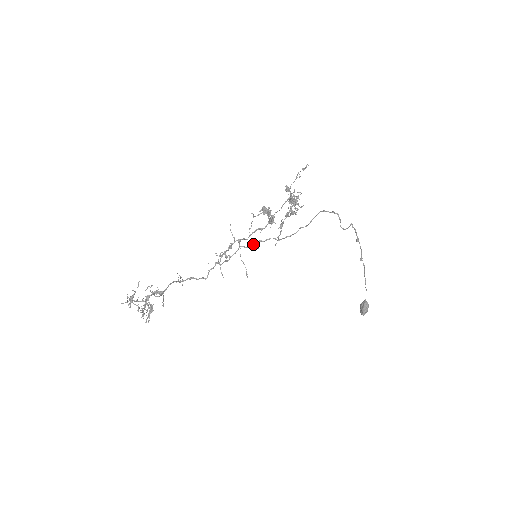
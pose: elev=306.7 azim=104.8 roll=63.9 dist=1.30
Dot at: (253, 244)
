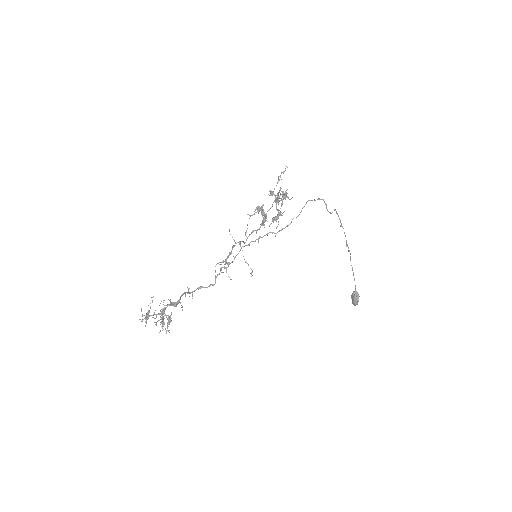
Dot at: (254, 241)
